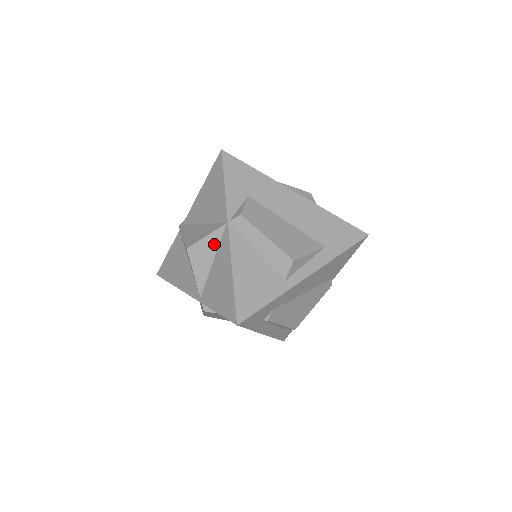
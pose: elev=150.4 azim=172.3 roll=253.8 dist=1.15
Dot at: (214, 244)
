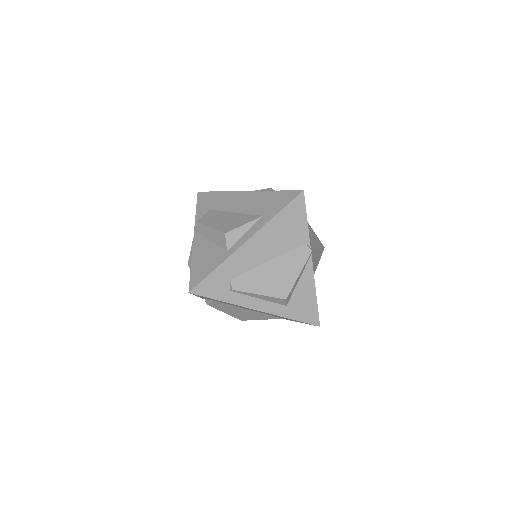
Dot at: occluded
